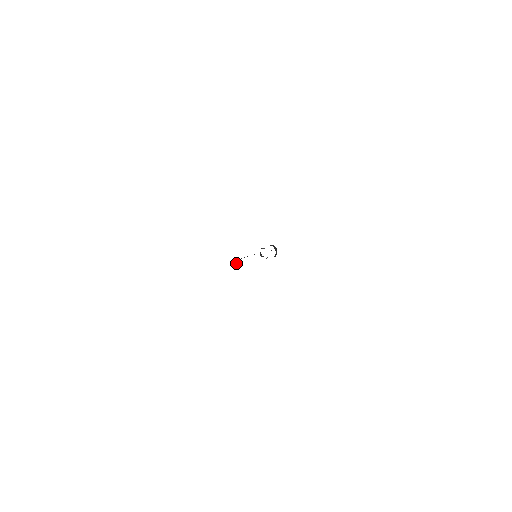
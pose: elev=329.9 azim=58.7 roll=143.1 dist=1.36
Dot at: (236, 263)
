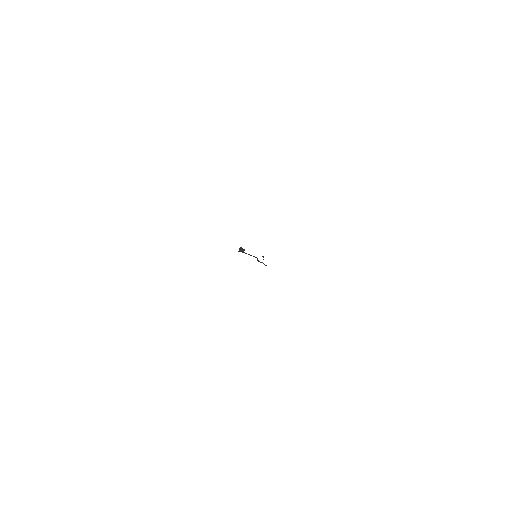
Dot at: (239, 250)
